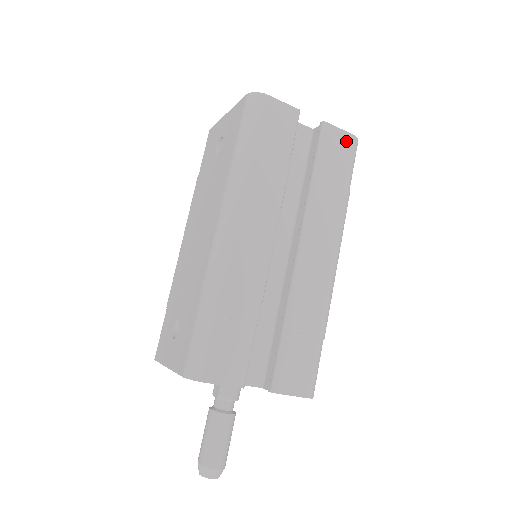
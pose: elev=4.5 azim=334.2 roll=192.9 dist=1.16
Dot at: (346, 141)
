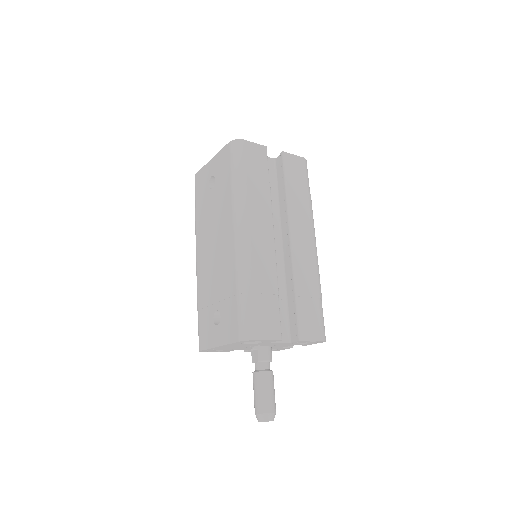
Dot at: (300, 162)
